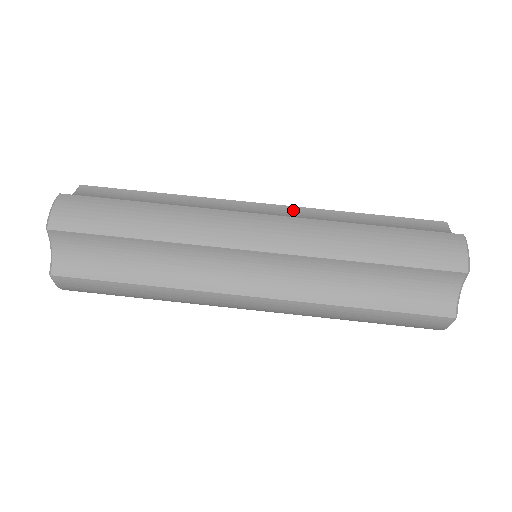
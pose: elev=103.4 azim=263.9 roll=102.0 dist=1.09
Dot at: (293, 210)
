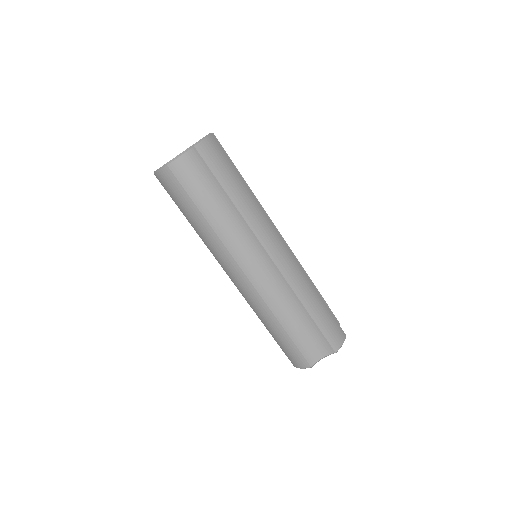
Dot at: occluded
